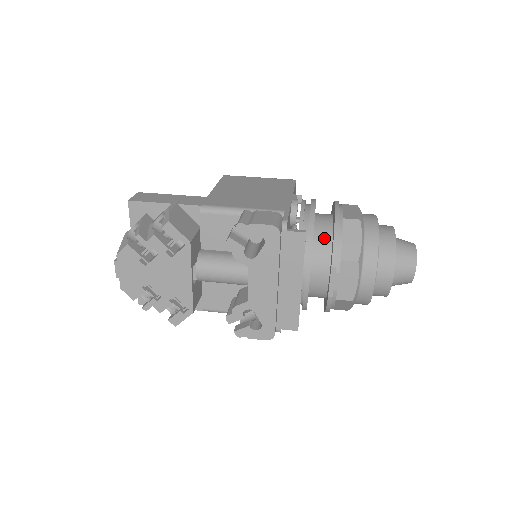
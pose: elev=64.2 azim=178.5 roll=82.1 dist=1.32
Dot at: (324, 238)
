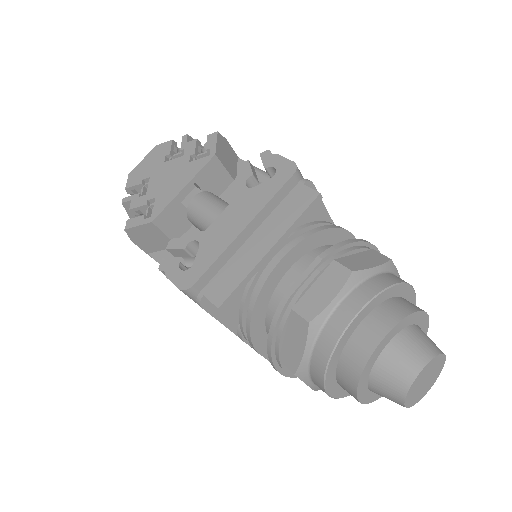
Dot at: occluded
